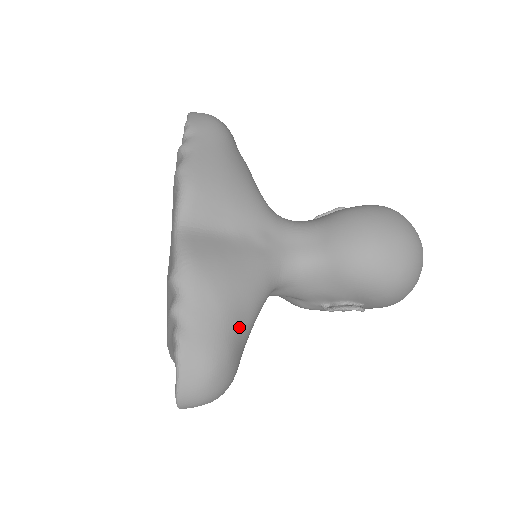
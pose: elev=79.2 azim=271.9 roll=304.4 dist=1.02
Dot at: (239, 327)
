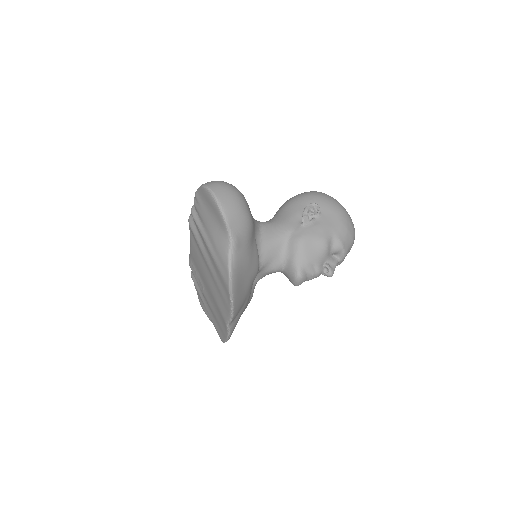
Dot at: occluded
